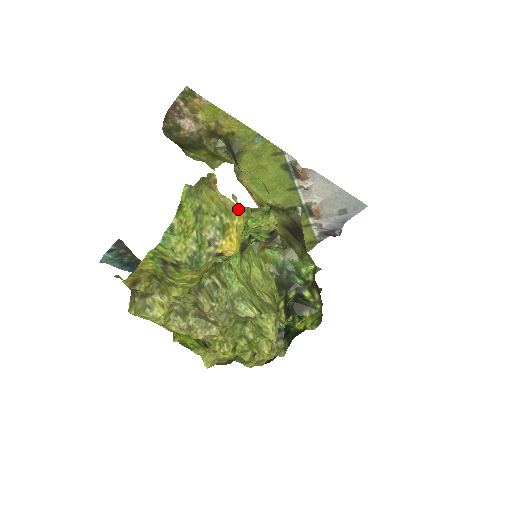
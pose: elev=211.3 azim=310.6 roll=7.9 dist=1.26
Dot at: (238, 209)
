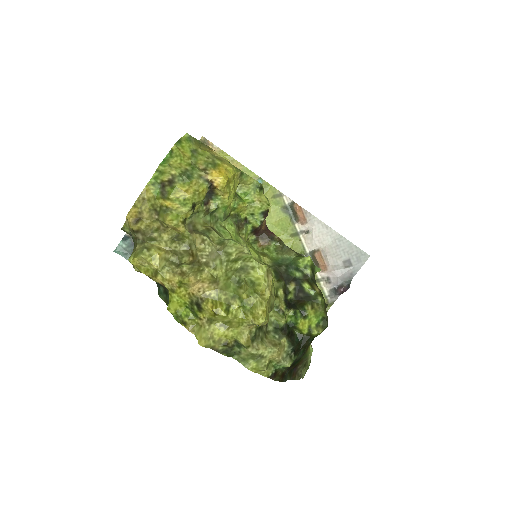
Dot at: (229, 163)
